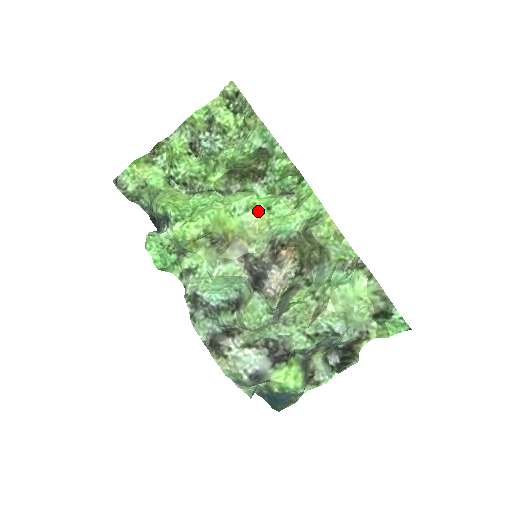
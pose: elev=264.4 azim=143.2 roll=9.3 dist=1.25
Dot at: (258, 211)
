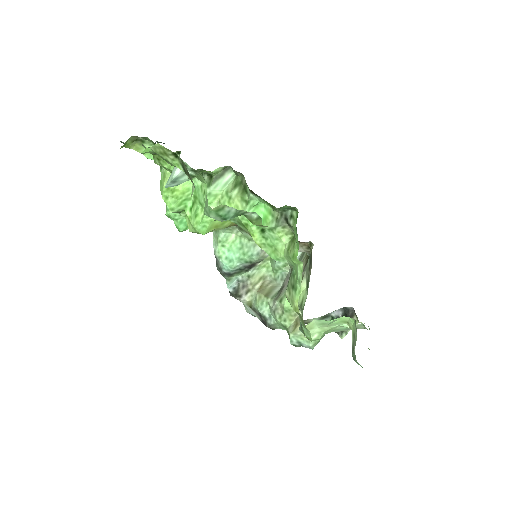
Dot at: (250, 232)
